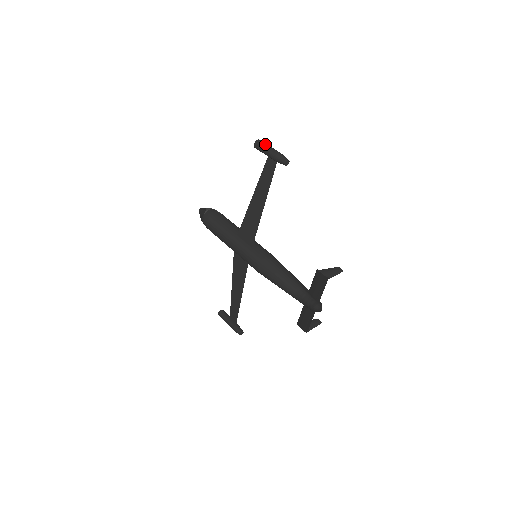
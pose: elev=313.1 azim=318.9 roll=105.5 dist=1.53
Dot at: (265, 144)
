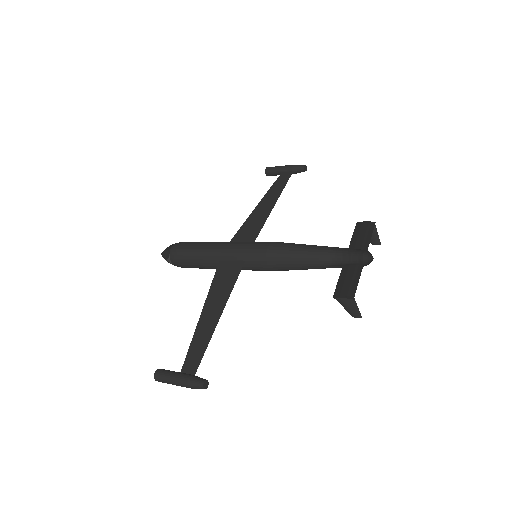
Dot at: occluded
